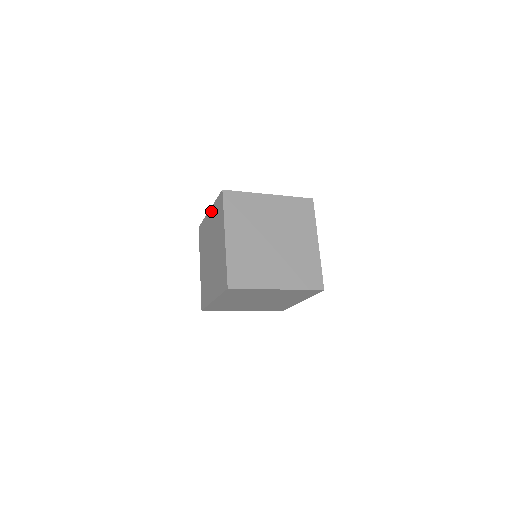
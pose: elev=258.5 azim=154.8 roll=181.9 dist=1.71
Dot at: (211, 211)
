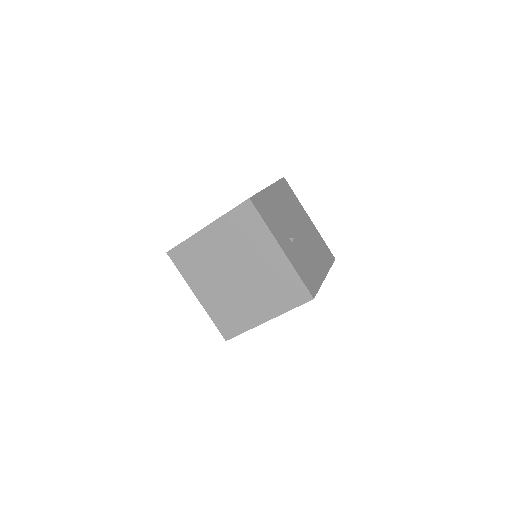
Dot at: occluded
